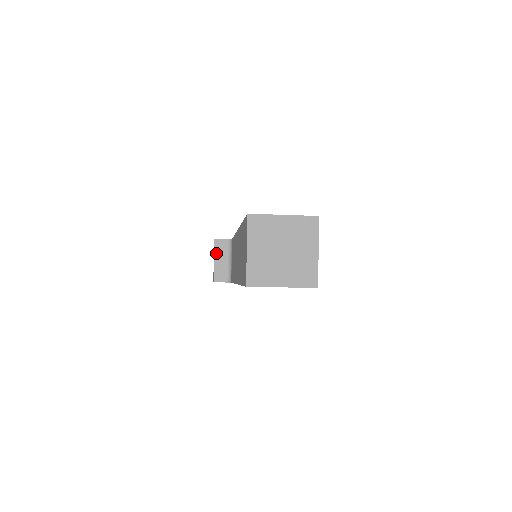
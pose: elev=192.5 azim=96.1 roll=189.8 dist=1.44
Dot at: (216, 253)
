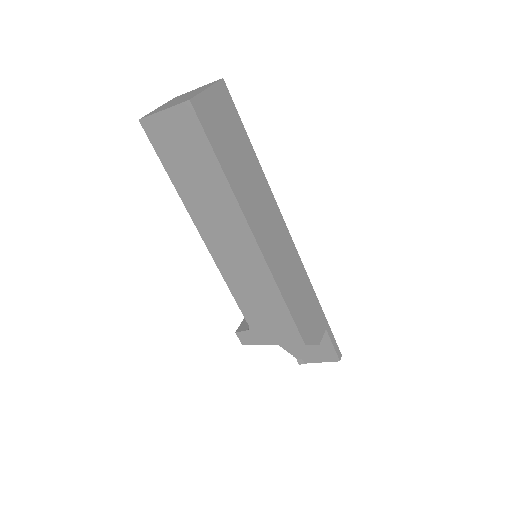
Dot at: occluded
